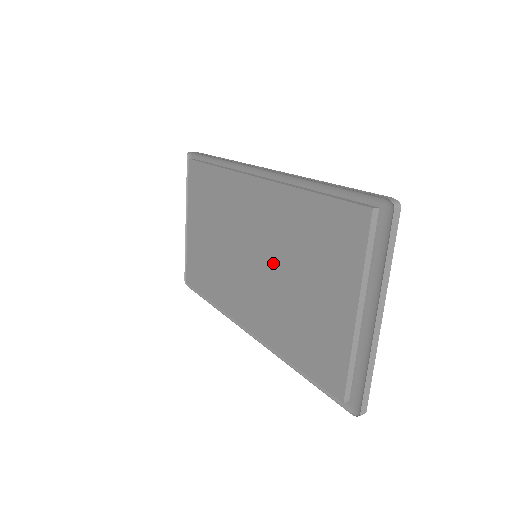
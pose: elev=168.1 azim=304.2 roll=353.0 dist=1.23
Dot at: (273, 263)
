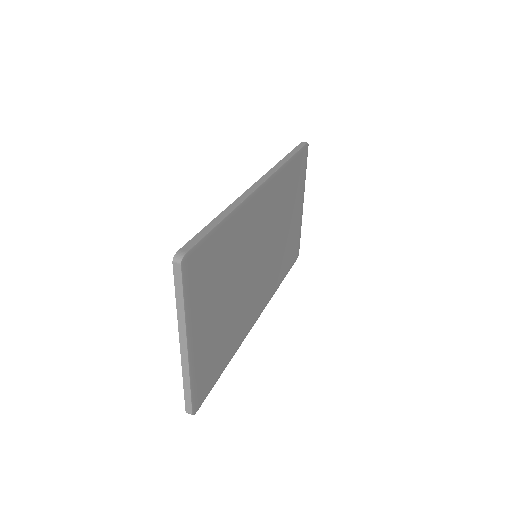
Dot at: occluded
